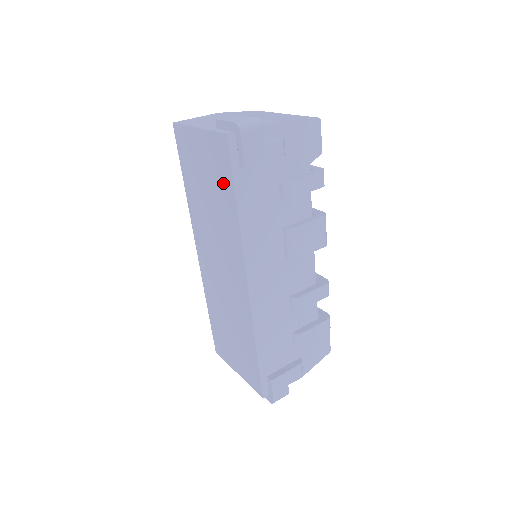
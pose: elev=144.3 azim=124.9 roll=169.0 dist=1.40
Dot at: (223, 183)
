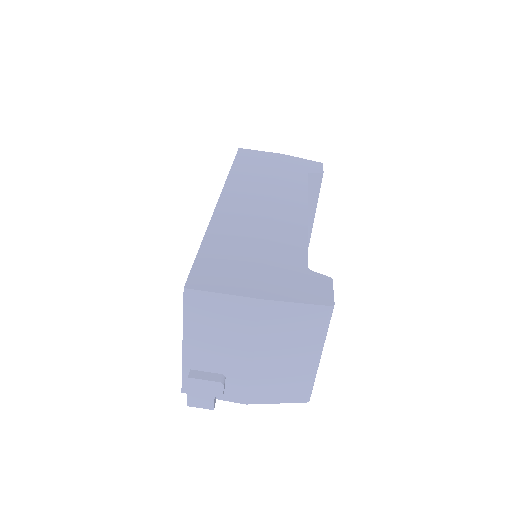
Dot at: occluded
